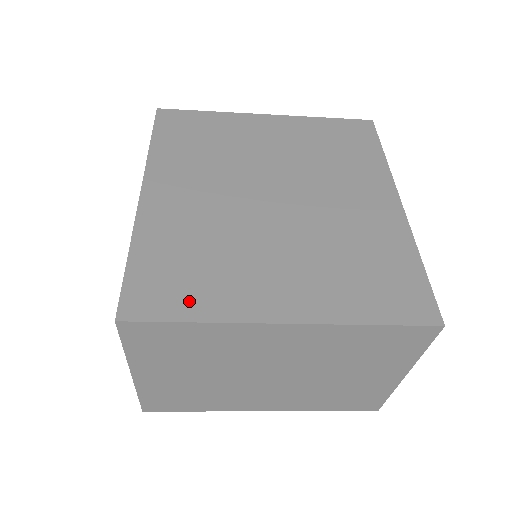
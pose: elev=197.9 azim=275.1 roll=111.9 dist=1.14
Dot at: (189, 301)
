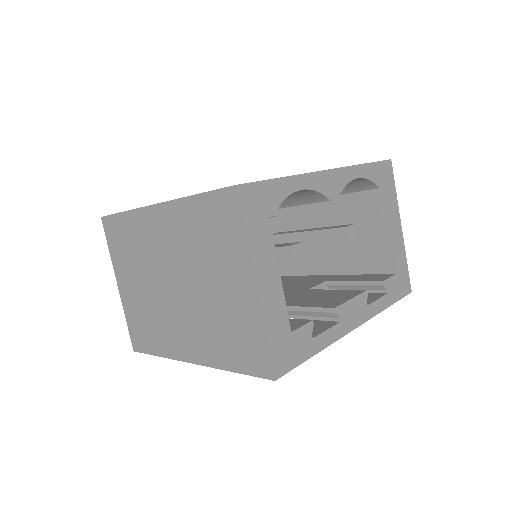
Dot at: occluded
